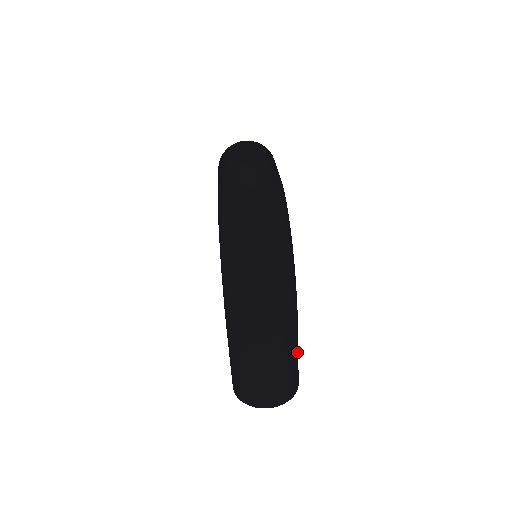
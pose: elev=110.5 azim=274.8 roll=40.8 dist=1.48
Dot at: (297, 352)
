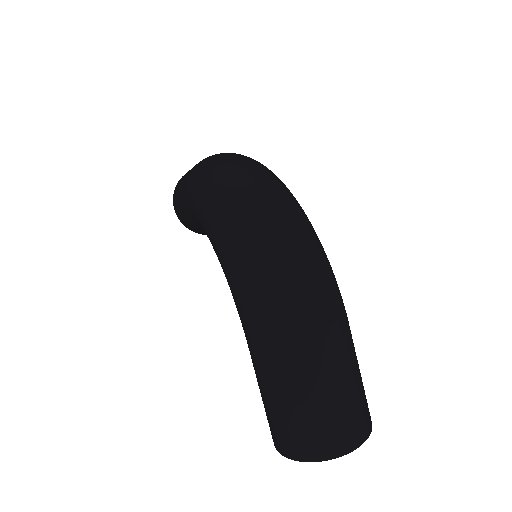
Dot at: occluded
